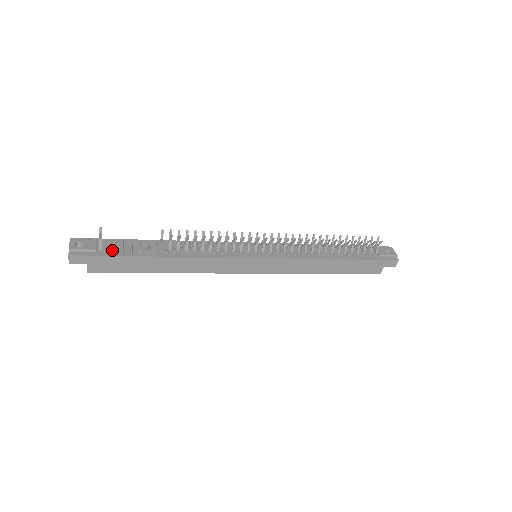
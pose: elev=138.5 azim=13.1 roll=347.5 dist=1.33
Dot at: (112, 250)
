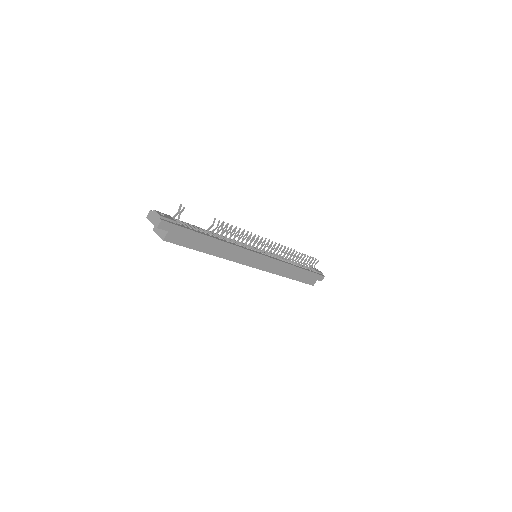
Dot at: (184, 225)
